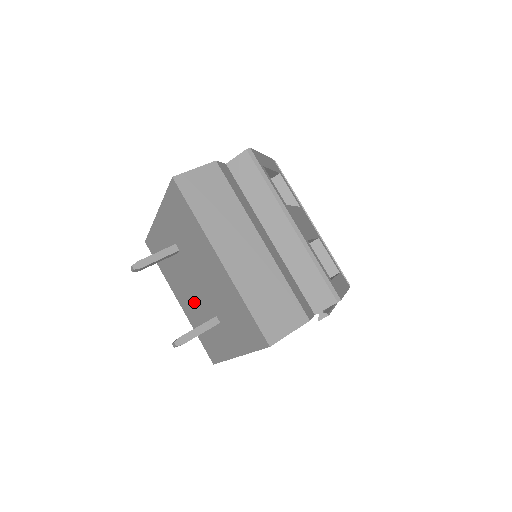
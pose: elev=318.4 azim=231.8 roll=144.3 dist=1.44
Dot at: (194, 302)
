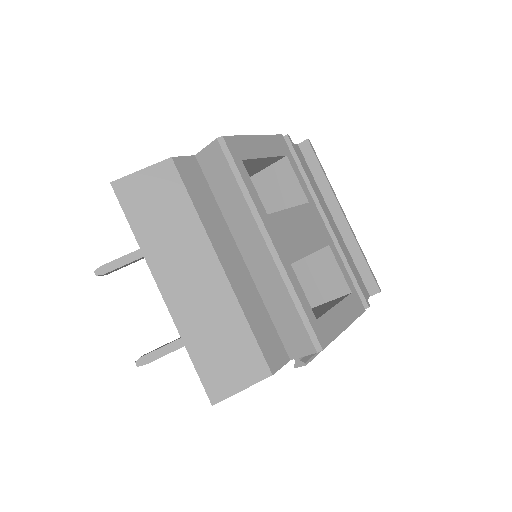
Dot at: occluded
